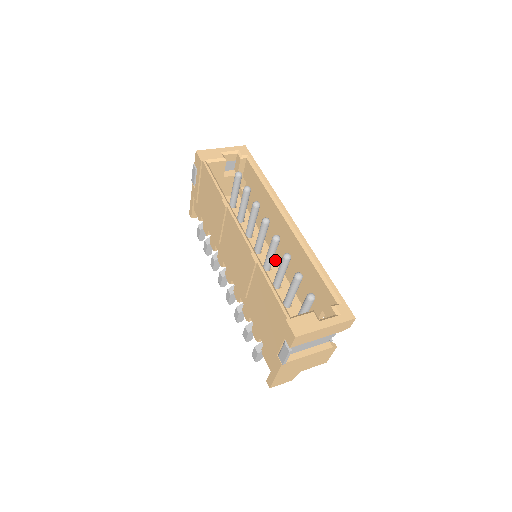
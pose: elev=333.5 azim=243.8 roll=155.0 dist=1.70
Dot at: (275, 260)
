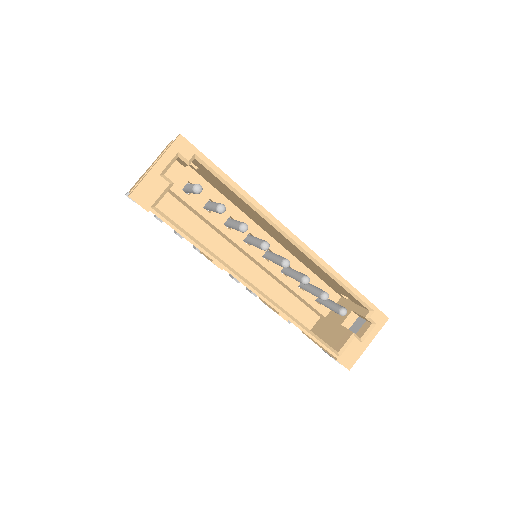
Dot at: (272, 239)
